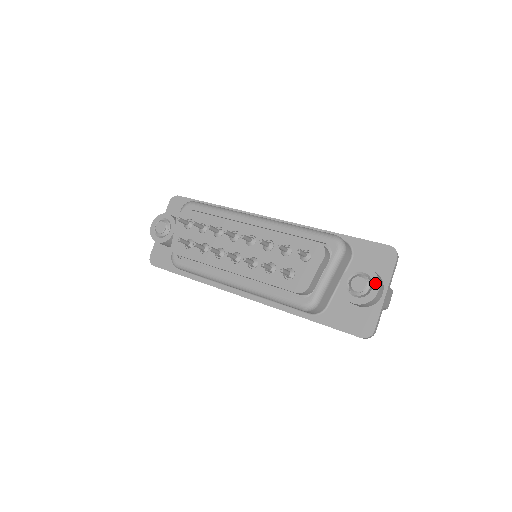
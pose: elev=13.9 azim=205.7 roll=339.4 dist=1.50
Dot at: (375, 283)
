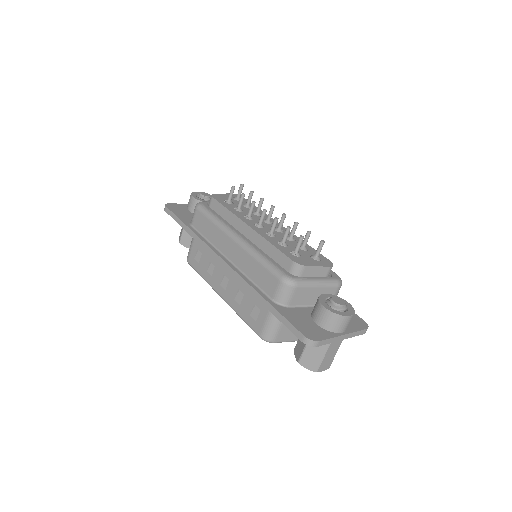
Dot at: (350, 312)
